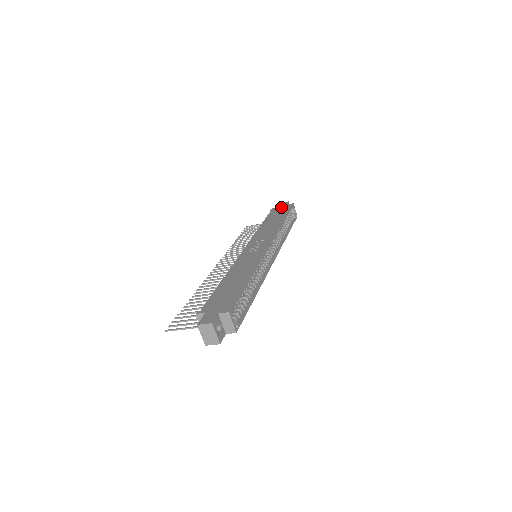
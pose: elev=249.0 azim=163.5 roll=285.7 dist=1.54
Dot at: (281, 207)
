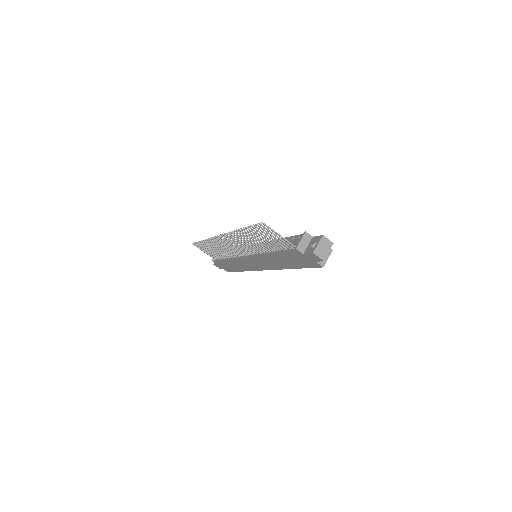
Dot at: occluded
